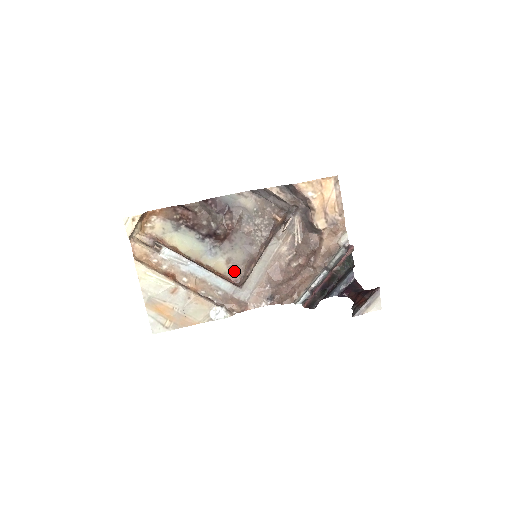
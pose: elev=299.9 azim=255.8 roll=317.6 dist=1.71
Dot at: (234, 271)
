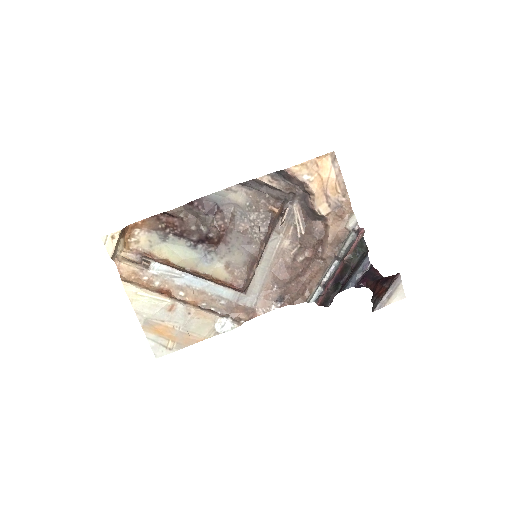
Dot at: (235, 275)
